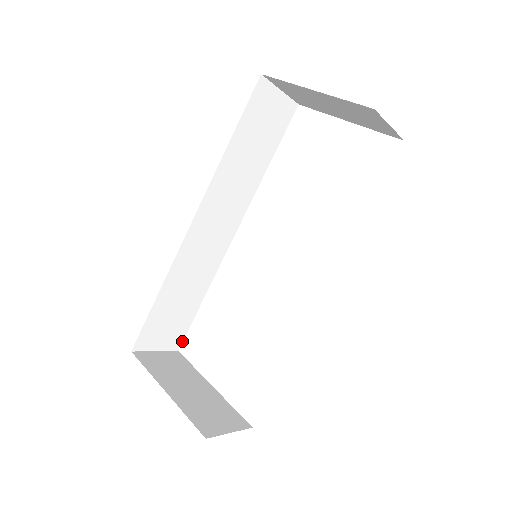
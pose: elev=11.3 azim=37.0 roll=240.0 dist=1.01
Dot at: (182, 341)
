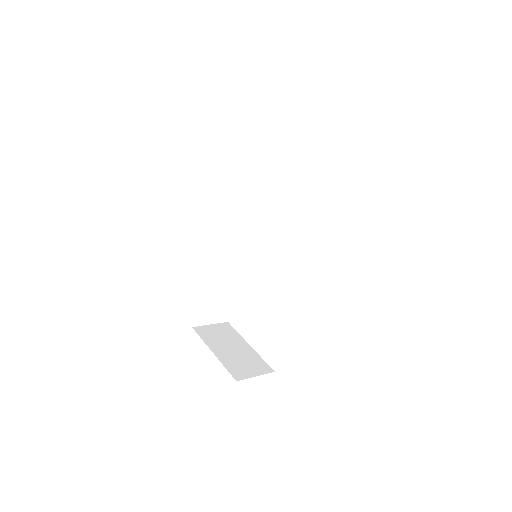
Dot at: (229, 315)
